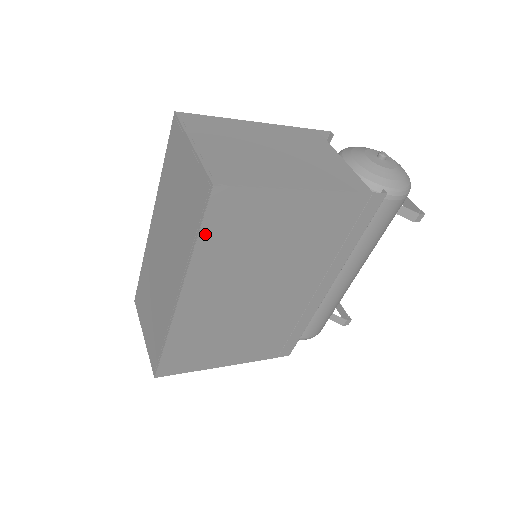
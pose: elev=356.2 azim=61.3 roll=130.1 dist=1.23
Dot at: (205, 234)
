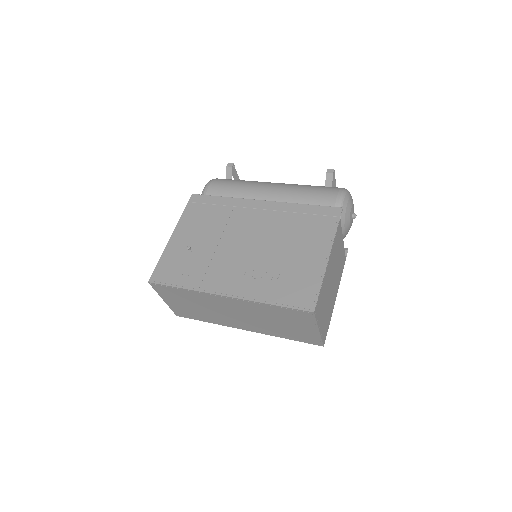
Dot at: occluded
